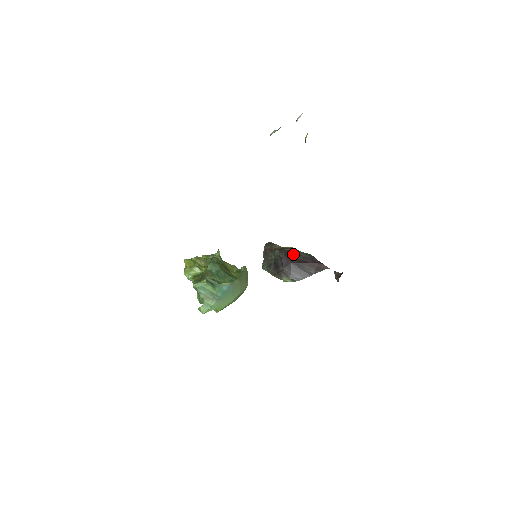
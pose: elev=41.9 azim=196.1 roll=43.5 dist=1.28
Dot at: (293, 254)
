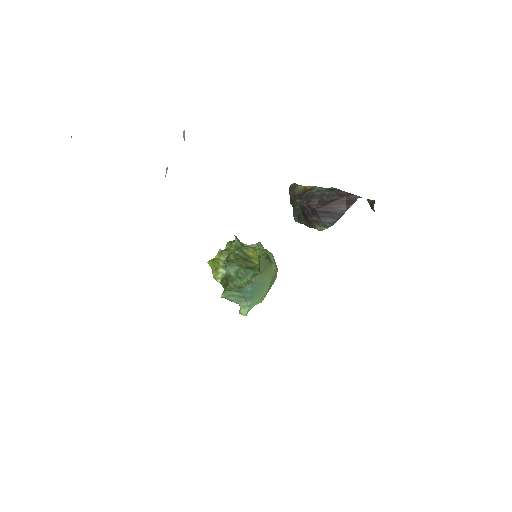
Dot at: (315, 197)
